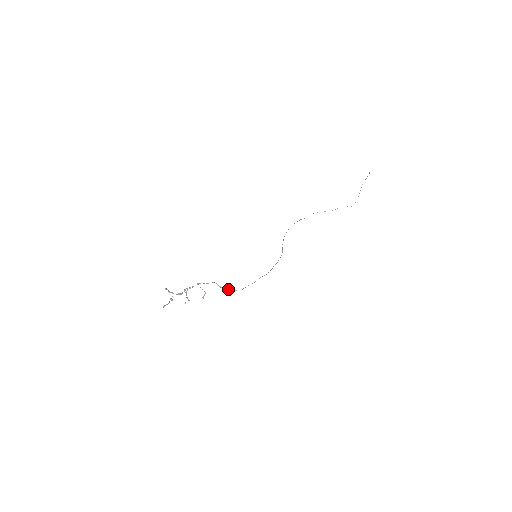
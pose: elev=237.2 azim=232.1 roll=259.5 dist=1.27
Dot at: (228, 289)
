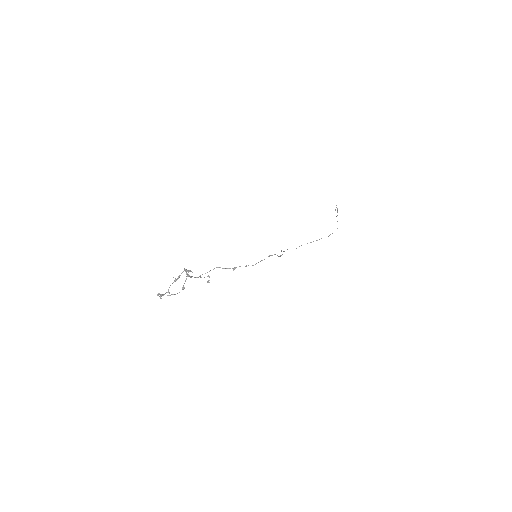
Dot at: (236, 267)
